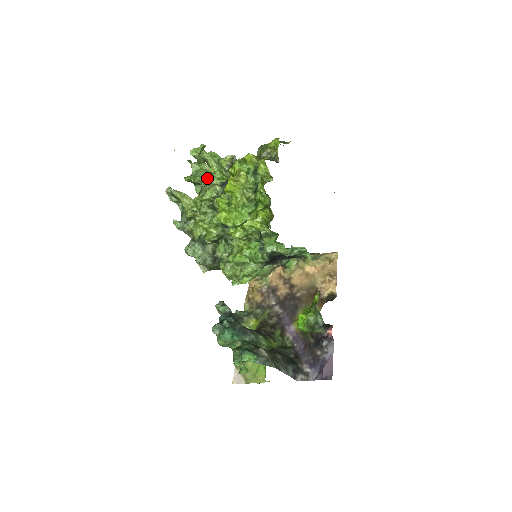
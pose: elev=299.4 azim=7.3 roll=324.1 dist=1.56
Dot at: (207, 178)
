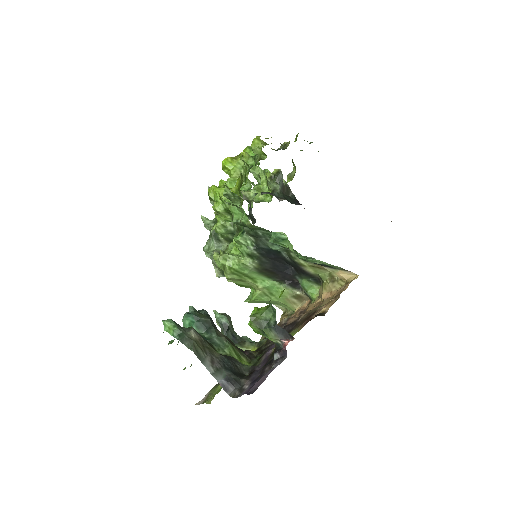
Dot at: (255, 192)
